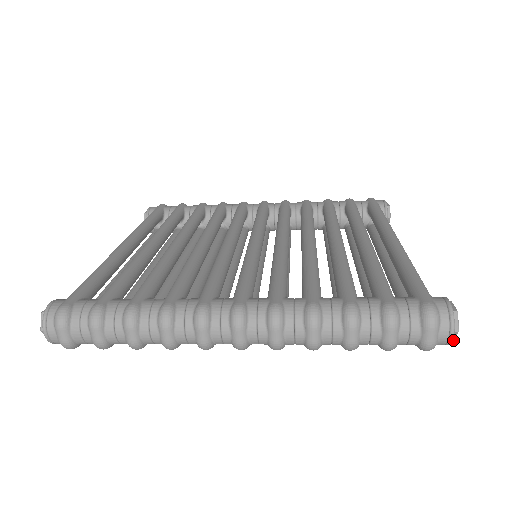
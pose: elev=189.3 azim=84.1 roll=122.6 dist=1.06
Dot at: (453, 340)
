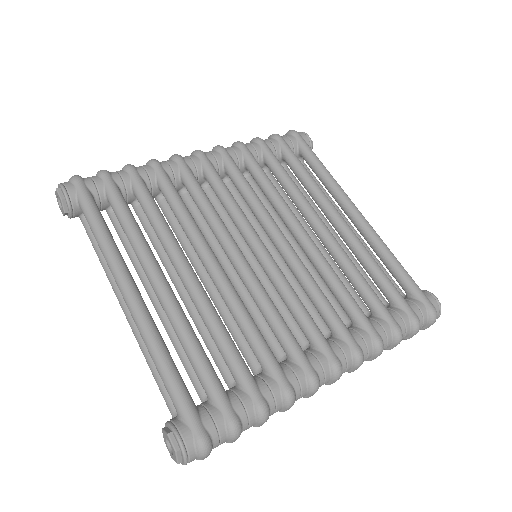
Dot at: occluded
